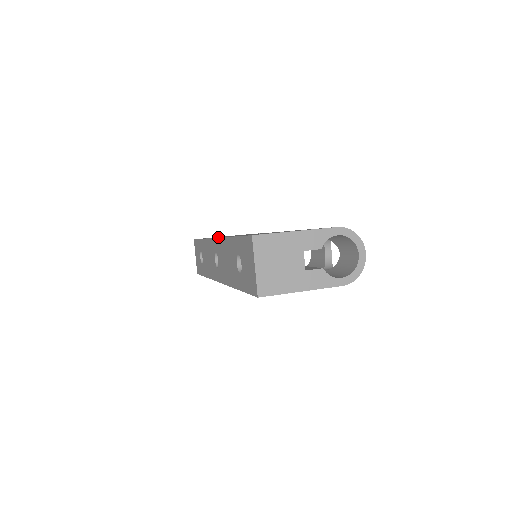
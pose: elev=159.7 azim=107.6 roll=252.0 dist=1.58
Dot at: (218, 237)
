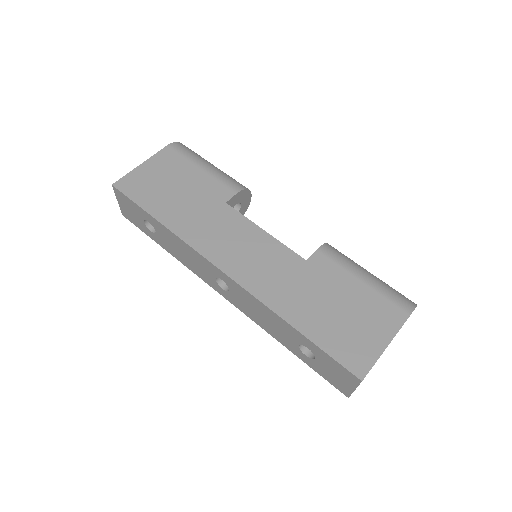
Dot at: (221, 264)
